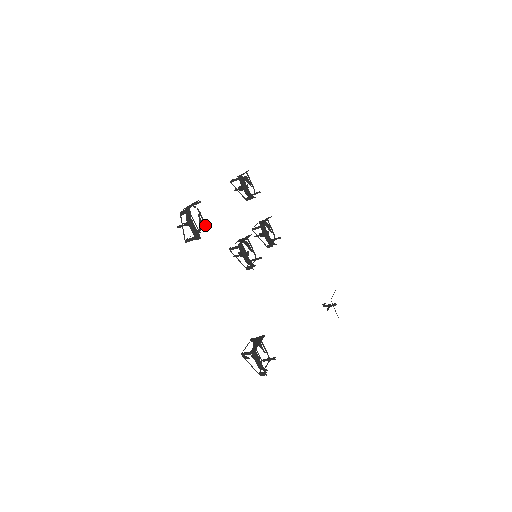
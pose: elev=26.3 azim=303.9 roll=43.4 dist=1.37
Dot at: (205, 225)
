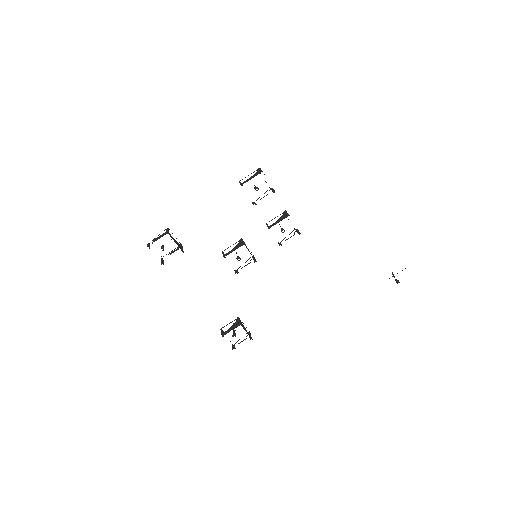
Dot at: (178, 248)
